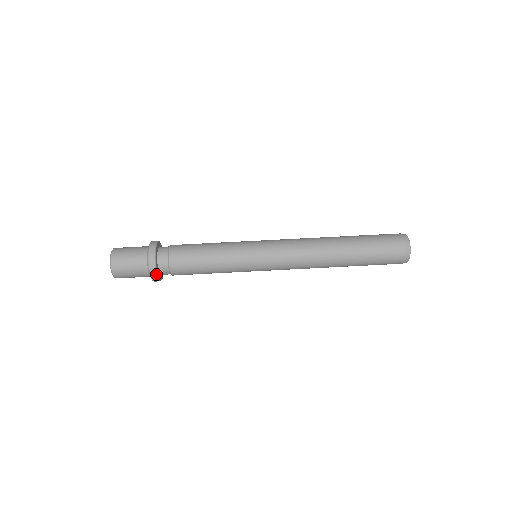
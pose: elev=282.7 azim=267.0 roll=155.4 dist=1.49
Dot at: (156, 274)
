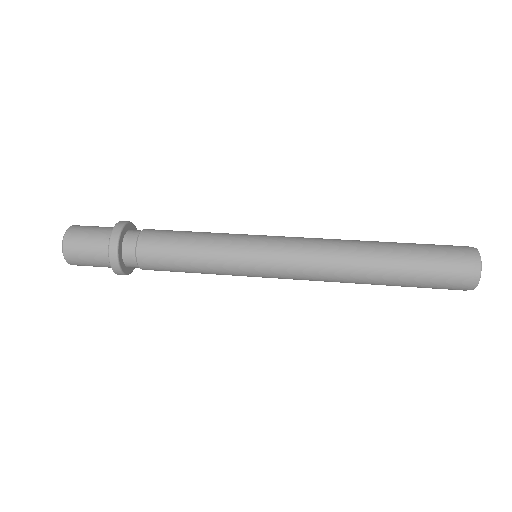
Dot at: (123, 225)
